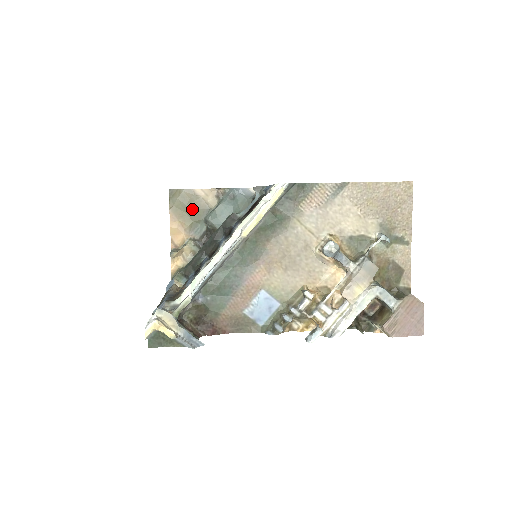
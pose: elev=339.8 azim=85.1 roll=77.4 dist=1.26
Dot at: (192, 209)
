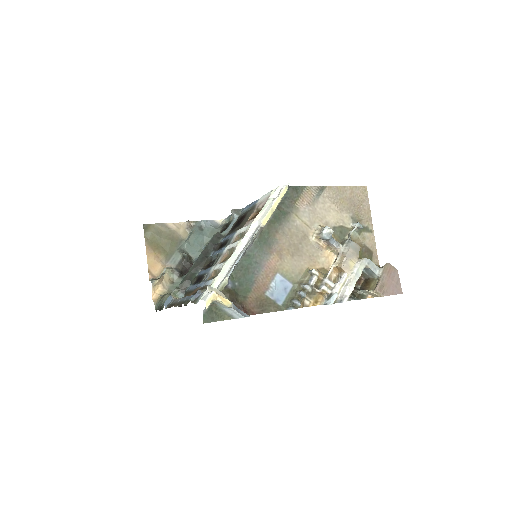
Dot at: (166, 241)
